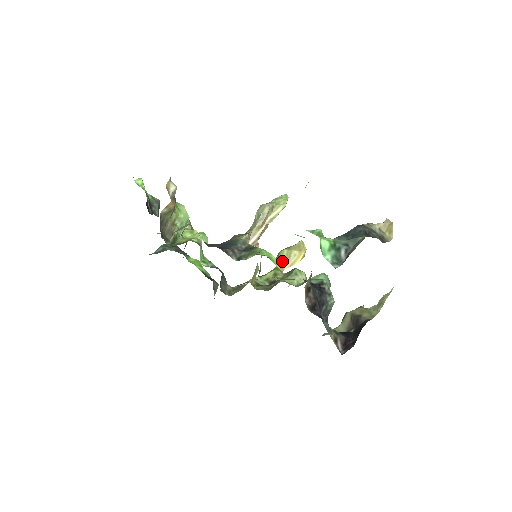
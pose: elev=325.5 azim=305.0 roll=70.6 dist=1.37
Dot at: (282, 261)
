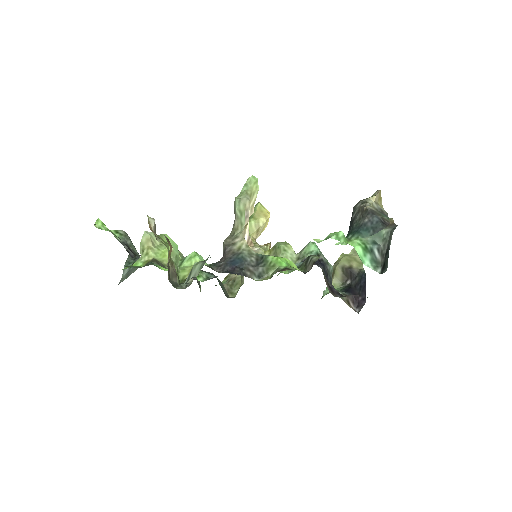
Dot at: (253, 233)
